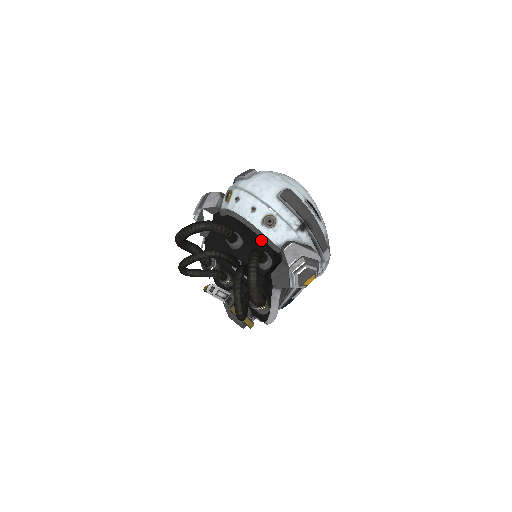
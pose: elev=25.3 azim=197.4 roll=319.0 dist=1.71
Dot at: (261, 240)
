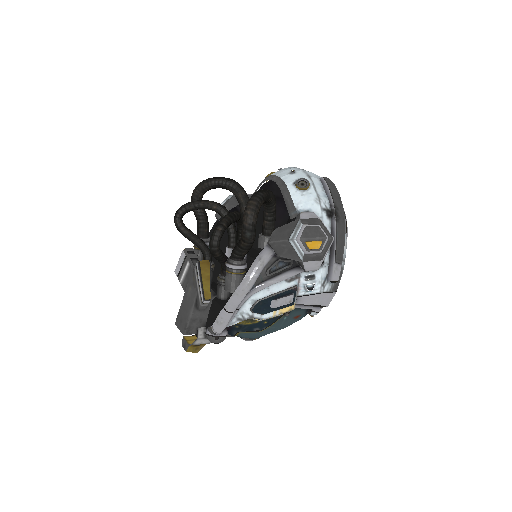
Dot at: (276, 225)
